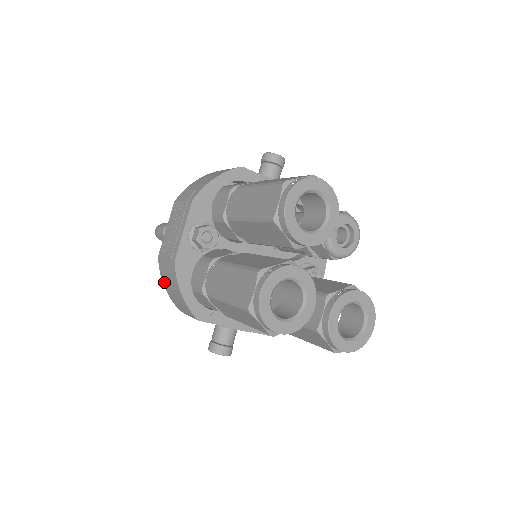
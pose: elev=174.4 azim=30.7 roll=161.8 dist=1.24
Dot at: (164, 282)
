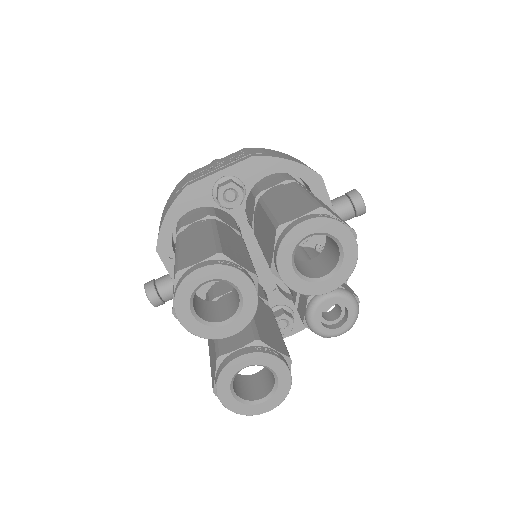
Dot at: (170, 197)
